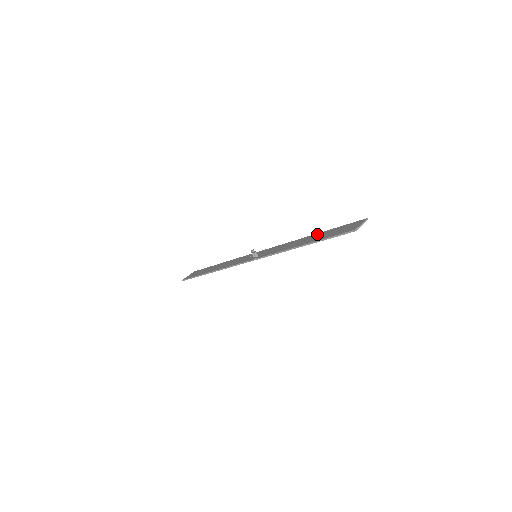
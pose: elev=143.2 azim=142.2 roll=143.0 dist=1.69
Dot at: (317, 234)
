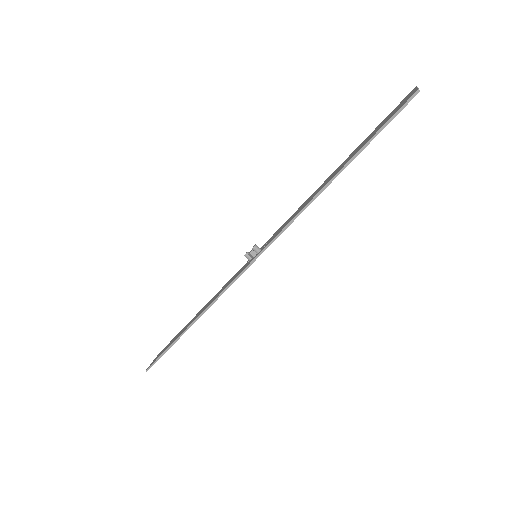
Dot at: occluded
